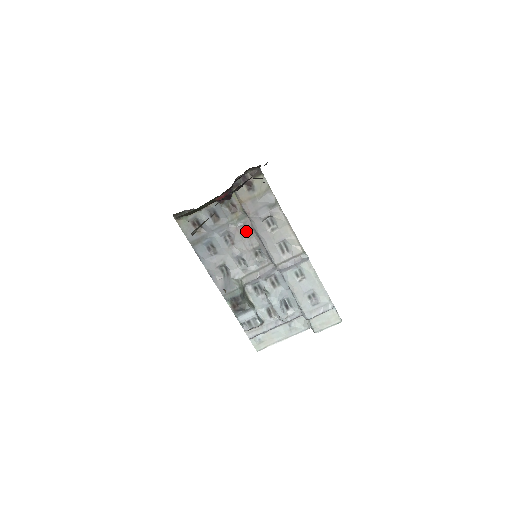
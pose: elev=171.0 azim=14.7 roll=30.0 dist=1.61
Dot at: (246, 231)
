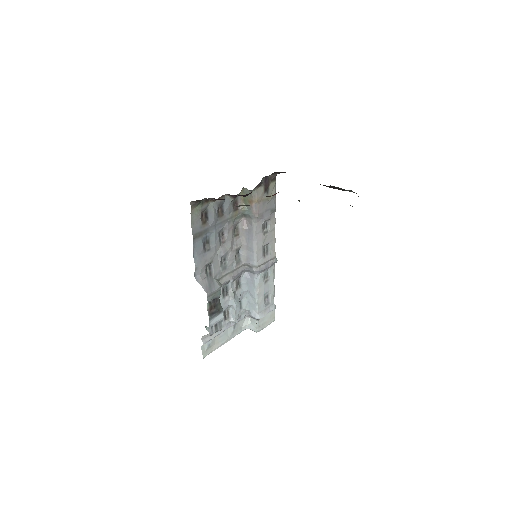
Dot at: (236, 231)
